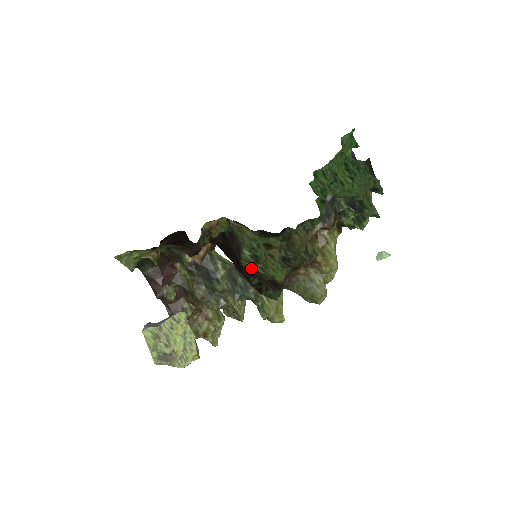
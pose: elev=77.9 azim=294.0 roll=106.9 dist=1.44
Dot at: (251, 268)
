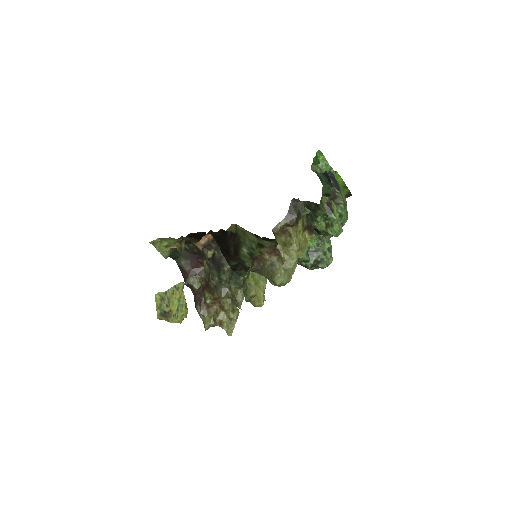
Dot at: (237, 256)
